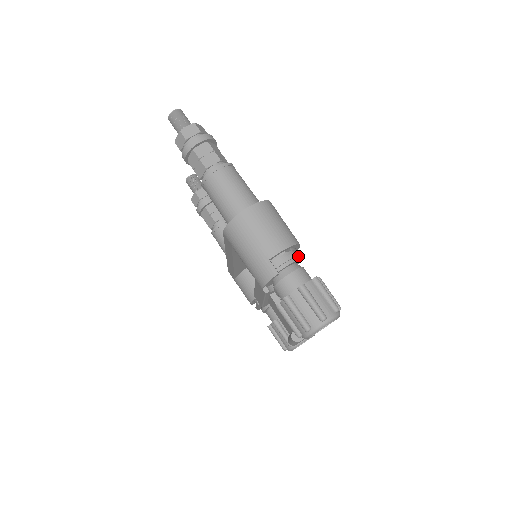
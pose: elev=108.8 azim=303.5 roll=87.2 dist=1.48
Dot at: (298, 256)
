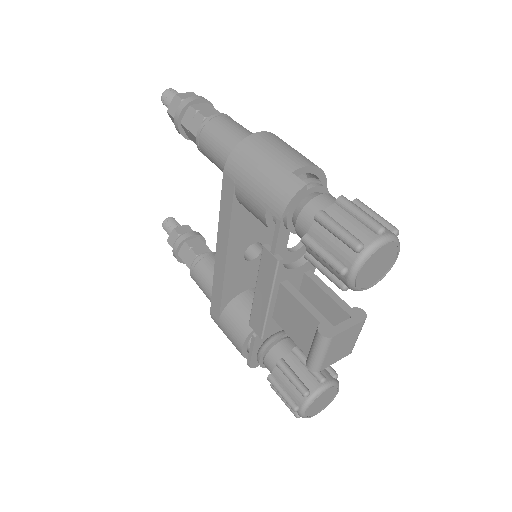
Dot at: (327, 191)
